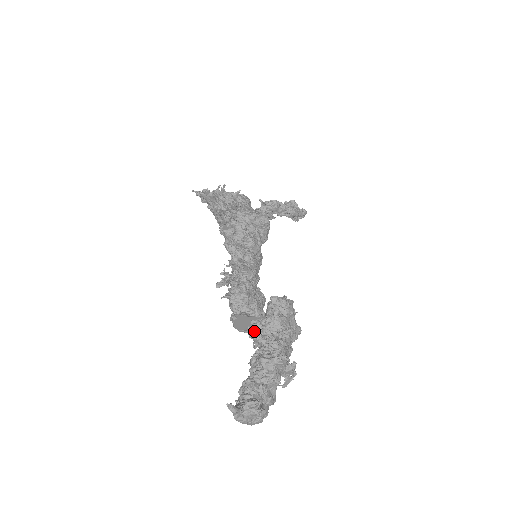
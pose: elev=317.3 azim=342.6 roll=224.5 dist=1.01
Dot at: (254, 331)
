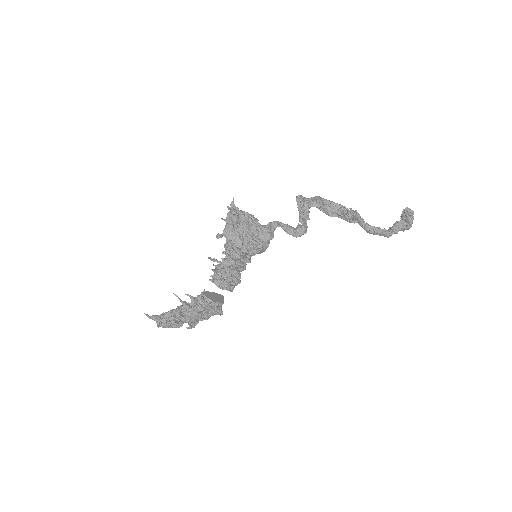
Dot at: (190, 297)
